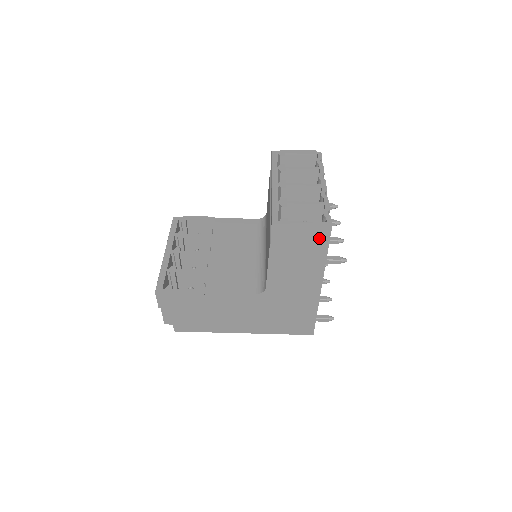
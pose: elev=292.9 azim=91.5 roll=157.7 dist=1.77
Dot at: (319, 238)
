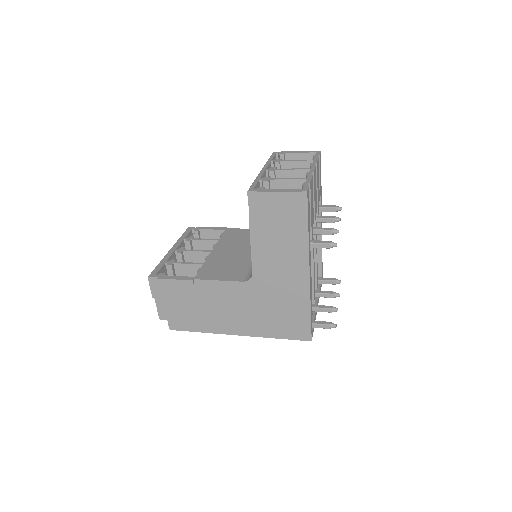
Dot at: (296, 208)
